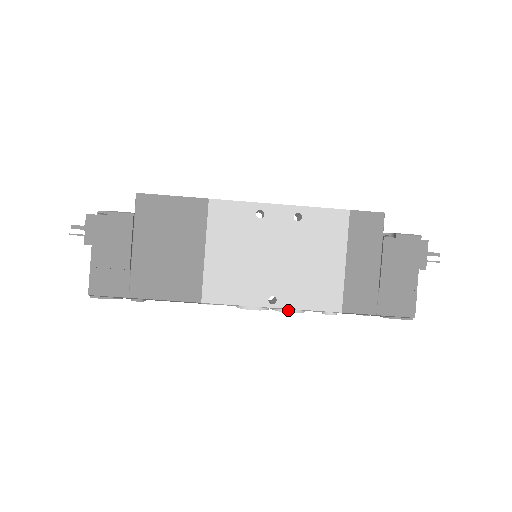
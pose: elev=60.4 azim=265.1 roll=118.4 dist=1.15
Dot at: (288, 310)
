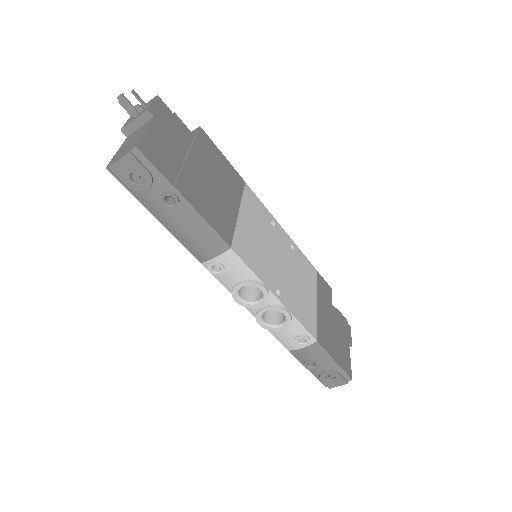
Dot at: (287, 310)
